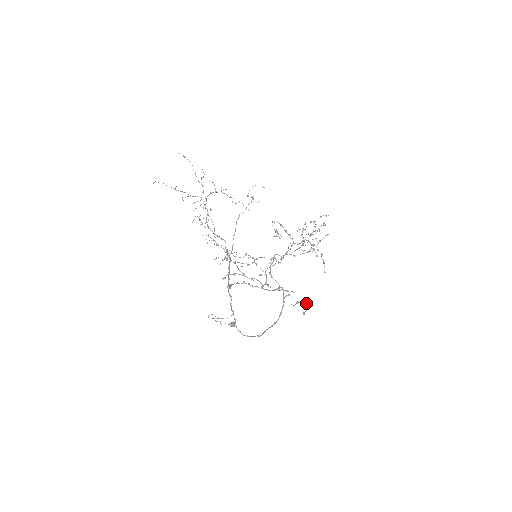
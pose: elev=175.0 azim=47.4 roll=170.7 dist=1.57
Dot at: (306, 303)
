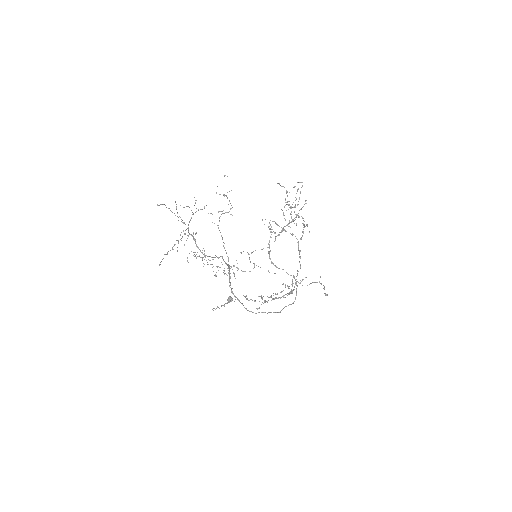
Dot at: (319, 281)
